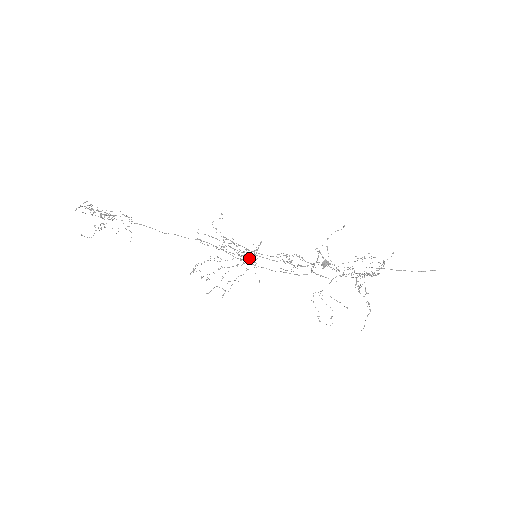
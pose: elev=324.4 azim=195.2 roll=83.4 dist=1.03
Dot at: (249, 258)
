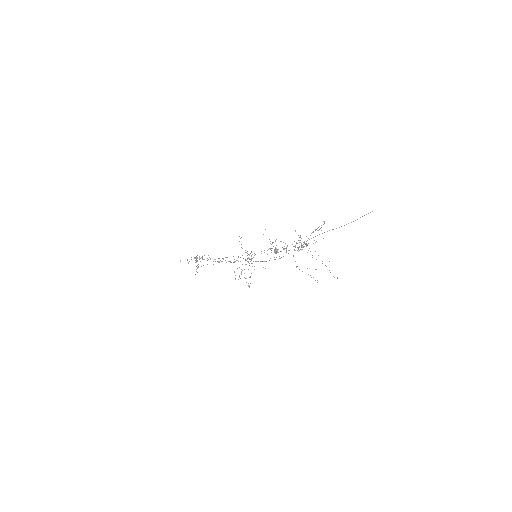
Dot at: (248, 261)
